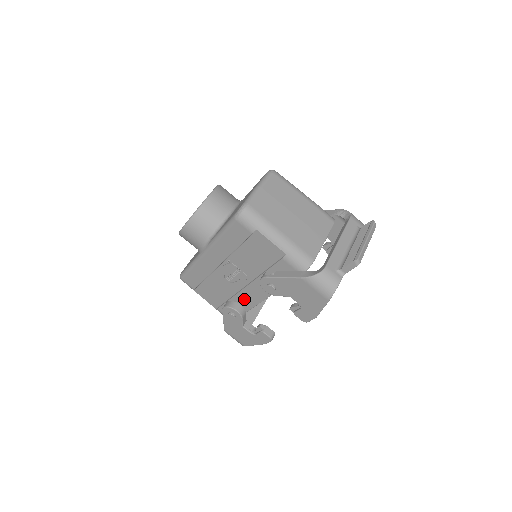
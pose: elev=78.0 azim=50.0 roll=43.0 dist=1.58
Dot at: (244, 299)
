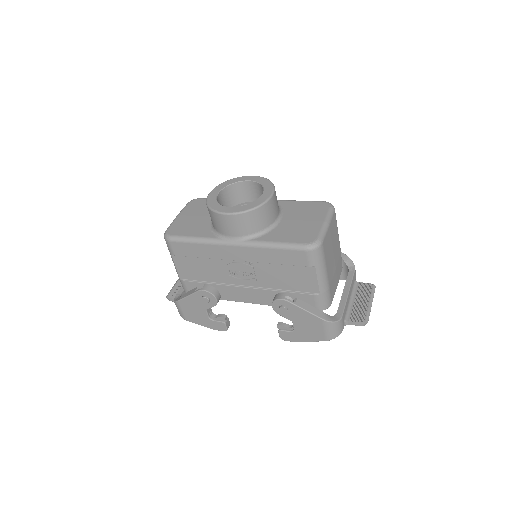
Dot at: (229, 292)
